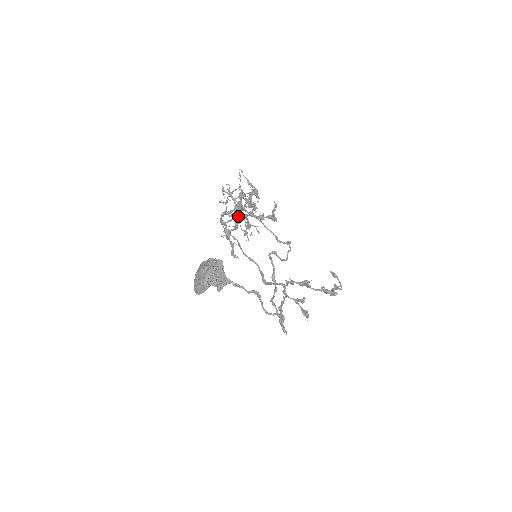
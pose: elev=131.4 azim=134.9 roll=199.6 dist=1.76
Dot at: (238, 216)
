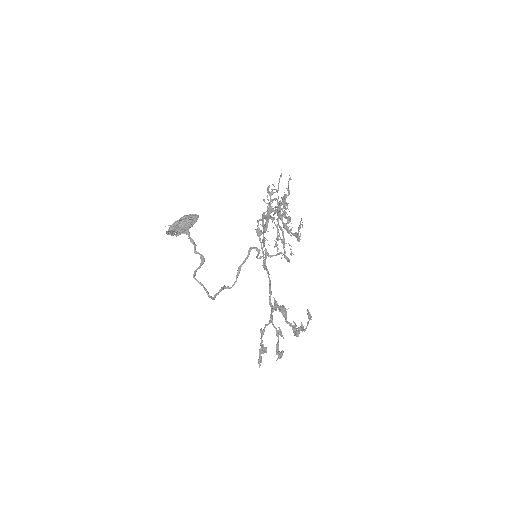
Dot at: occluded
